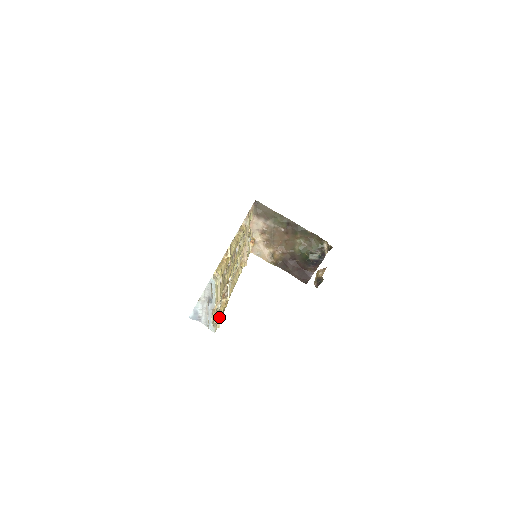
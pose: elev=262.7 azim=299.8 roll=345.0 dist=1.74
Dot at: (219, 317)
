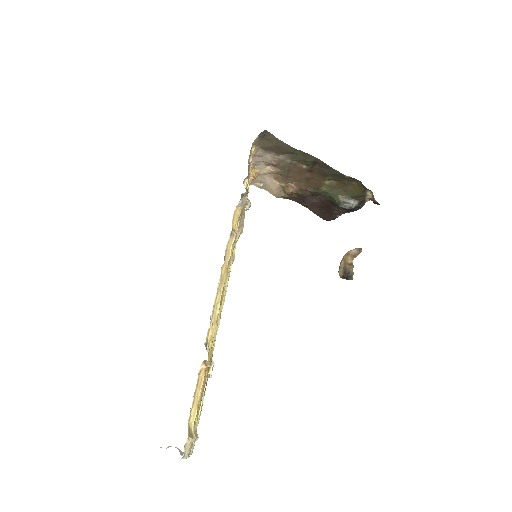
Dot at: (198, 419)
